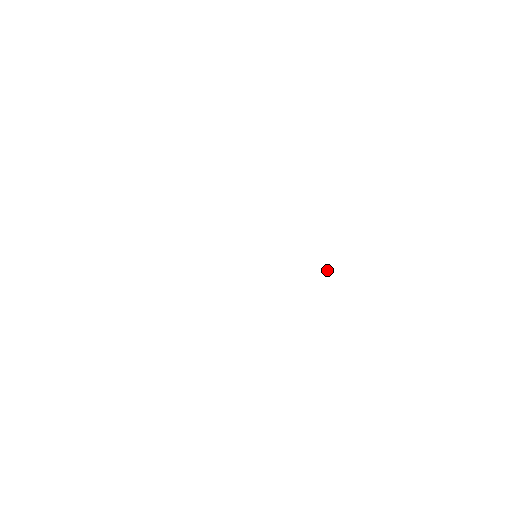
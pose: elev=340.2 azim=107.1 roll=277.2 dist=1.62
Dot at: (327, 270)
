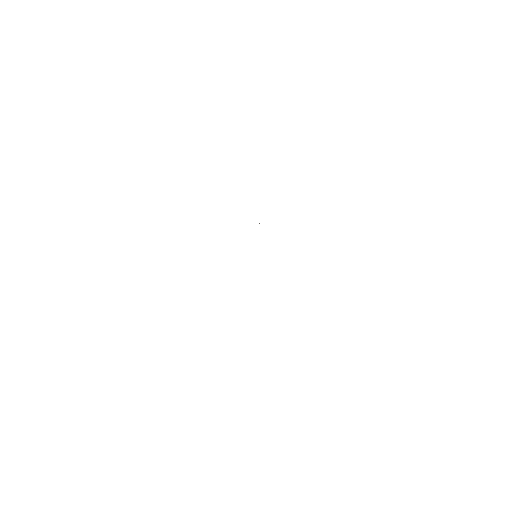
Dot at: occluded
